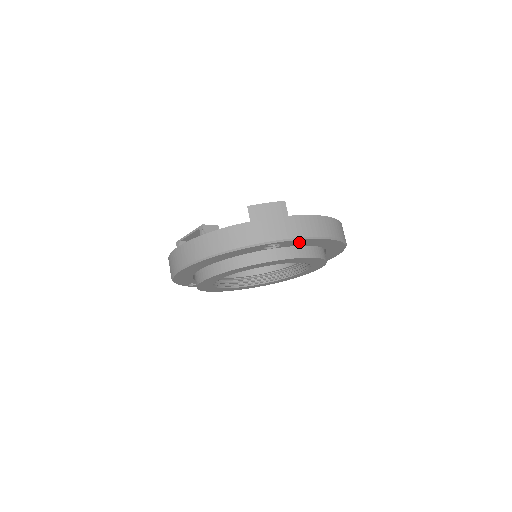
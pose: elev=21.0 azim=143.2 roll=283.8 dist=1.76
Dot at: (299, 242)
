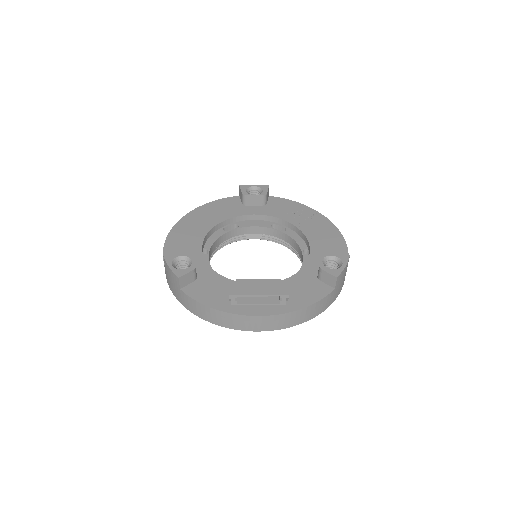
Dot at: occluded
